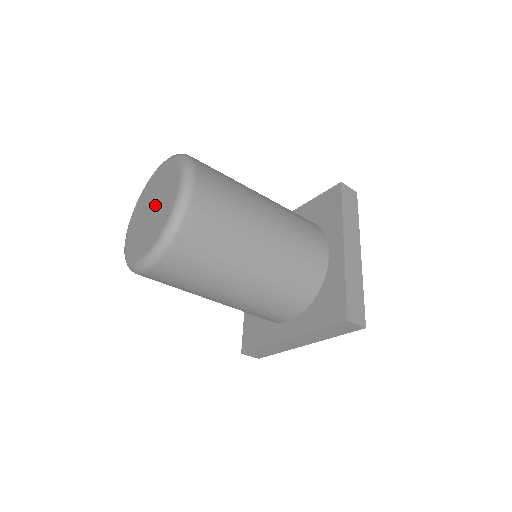
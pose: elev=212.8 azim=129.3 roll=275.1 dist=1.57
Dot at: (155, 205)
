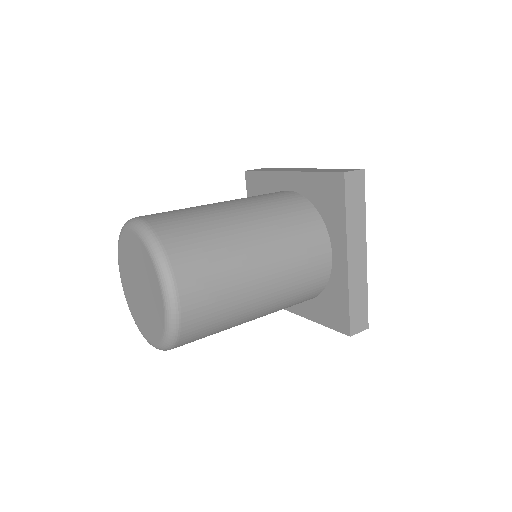
Dot at: (142, 289)
